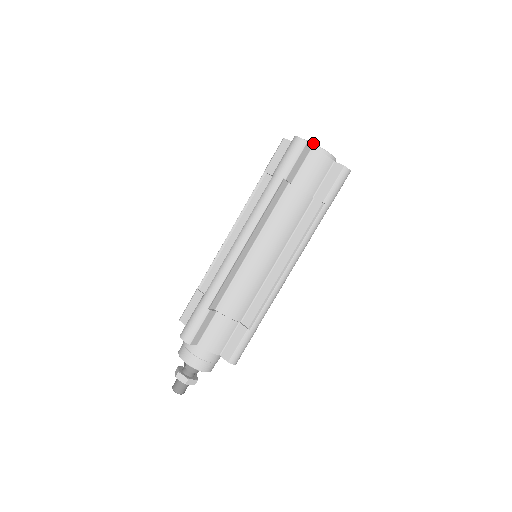
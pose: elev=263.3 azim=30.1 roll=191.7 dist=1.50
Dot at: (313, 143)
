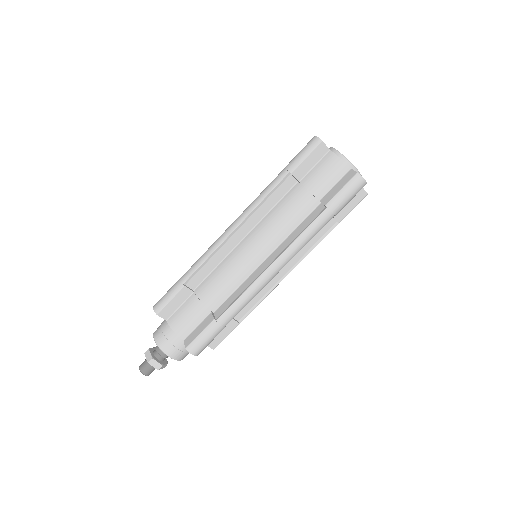
Dot at: (335, 149)
